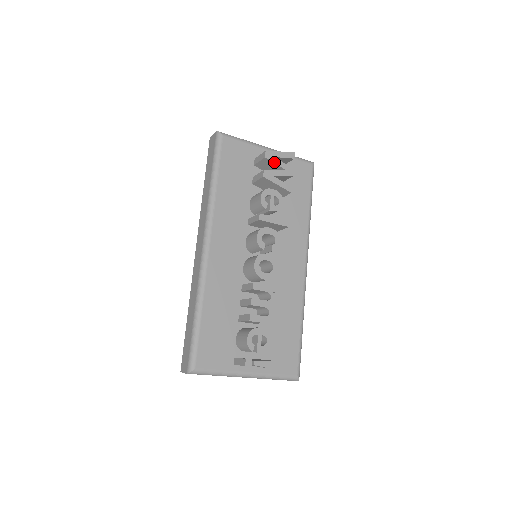
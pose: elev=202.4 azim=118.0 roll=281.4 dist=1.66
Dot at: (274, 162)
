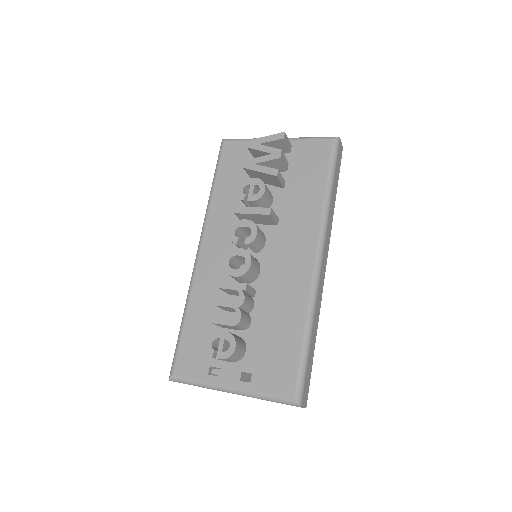
Dot at: (258, 149)
